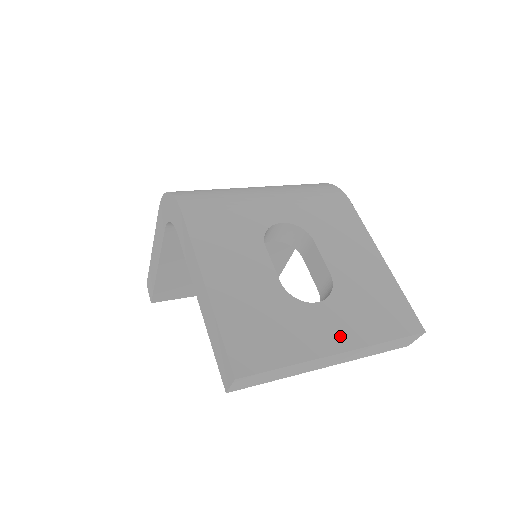
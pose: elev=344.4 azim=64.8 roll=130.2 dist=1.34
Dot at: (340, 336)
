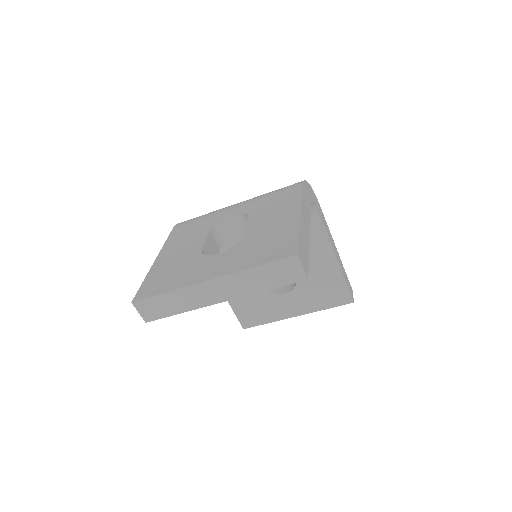
Dot at: (217, 270)
